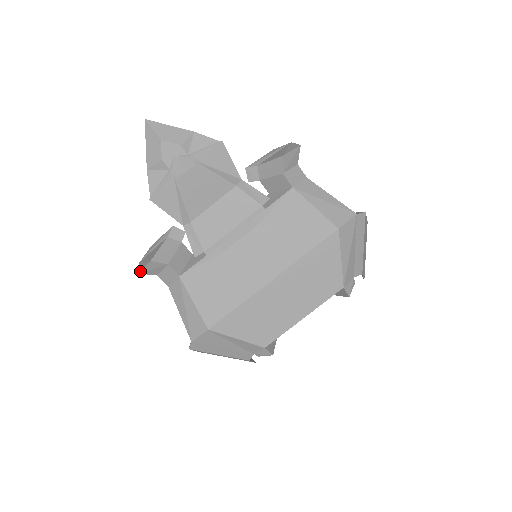
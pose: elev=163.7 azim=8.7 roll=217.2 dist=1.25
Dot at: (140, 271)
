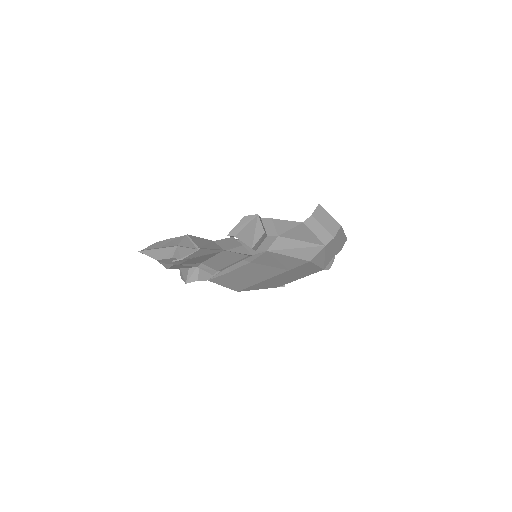
Dot at: occluded
